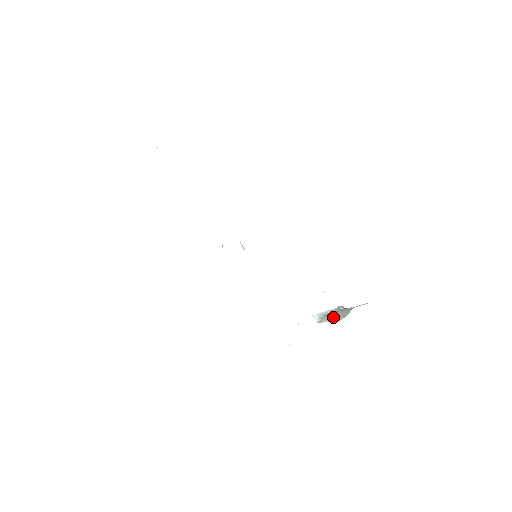
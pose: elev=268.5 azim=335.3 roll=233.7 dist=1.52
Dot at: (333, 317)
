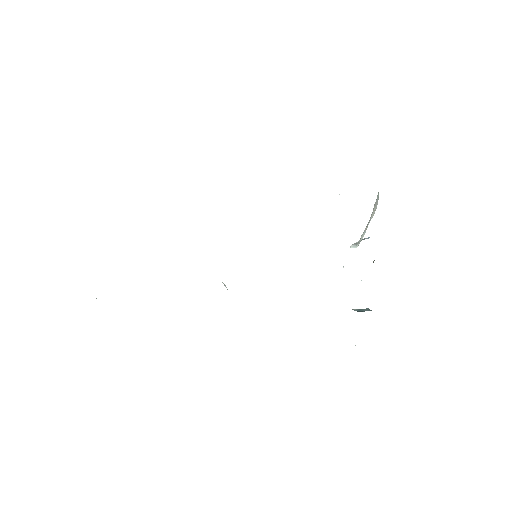
Dot at: (367, 224)
